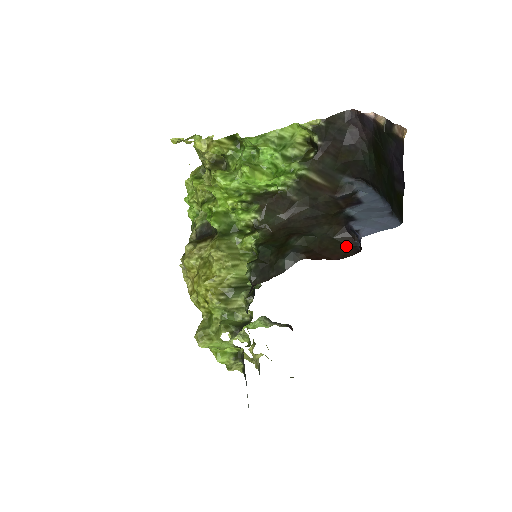
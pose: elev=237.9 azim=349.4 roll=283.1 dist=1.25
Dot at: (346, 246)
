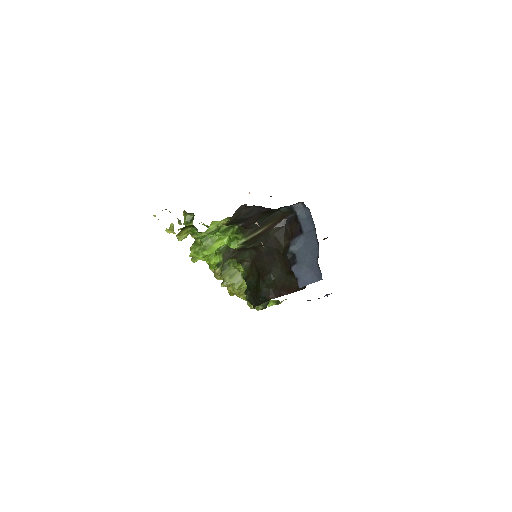
Dot at: occluded
